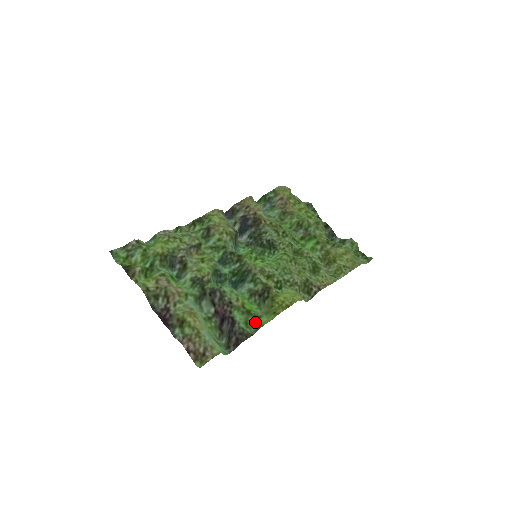
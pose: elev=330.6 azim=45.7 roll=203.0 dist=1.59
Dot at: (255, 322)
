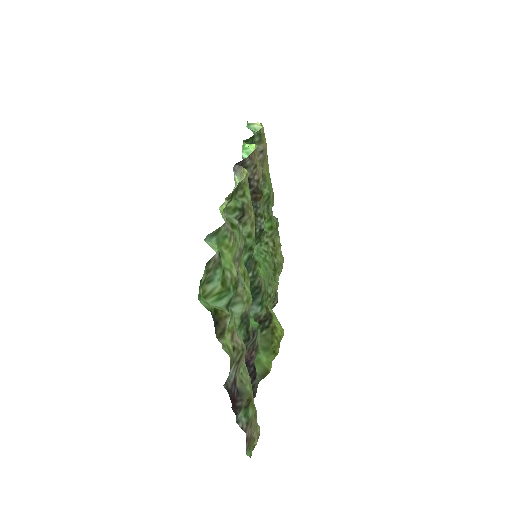
Dot at: (256, 361)
